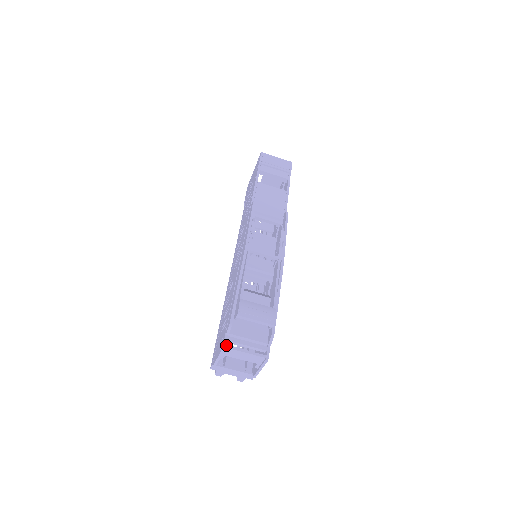
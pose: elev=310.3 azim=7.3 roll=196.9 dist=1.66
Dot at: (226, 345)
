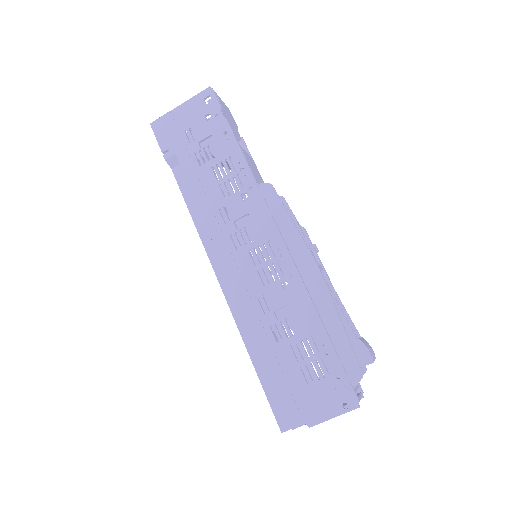
Dot at: (357, 400)
